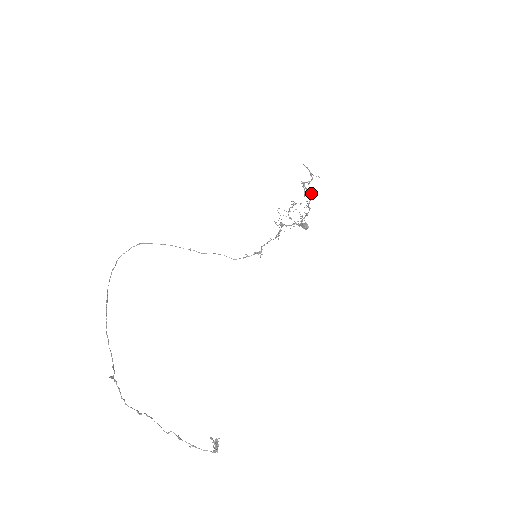
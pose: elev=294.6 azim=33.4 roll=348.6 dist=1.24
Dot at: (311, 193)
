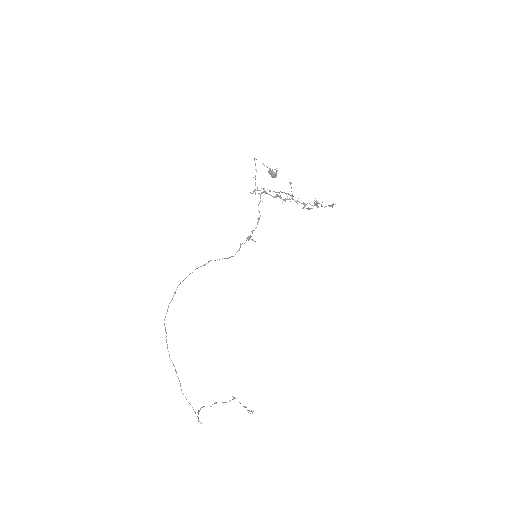
Dot at: occluded
